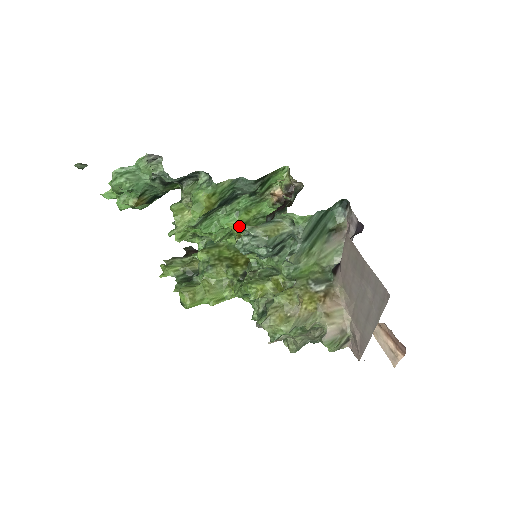
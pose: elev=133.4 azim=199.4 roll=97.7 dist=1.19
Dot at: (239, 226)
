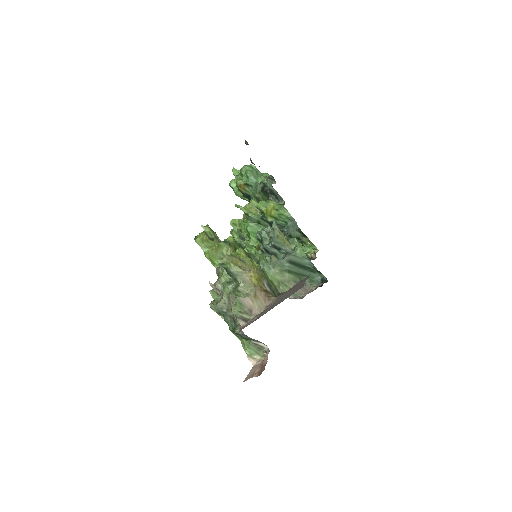
Dot at: occluded
